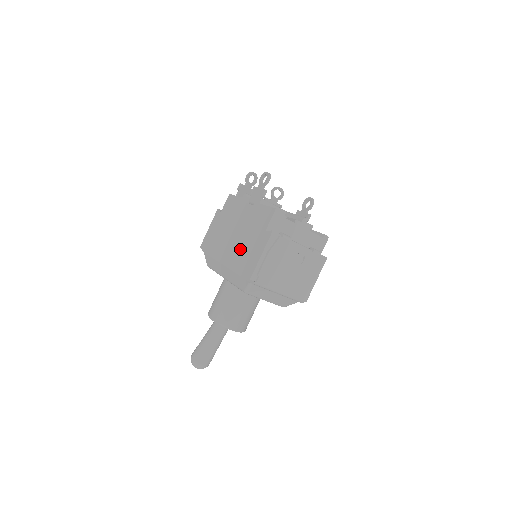
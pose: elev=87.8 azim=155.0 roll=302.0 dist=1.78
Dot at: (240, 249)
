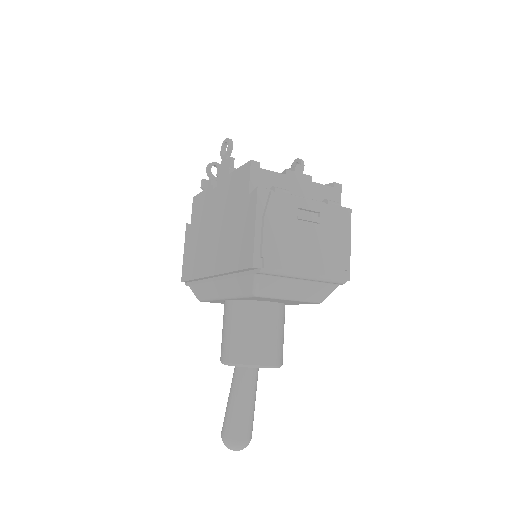
Dot at: (226, 242)
